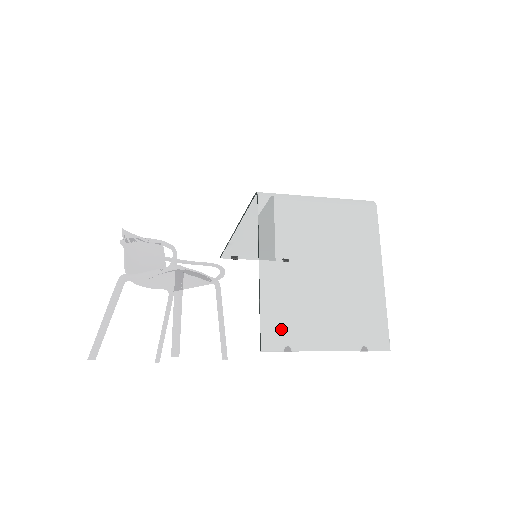
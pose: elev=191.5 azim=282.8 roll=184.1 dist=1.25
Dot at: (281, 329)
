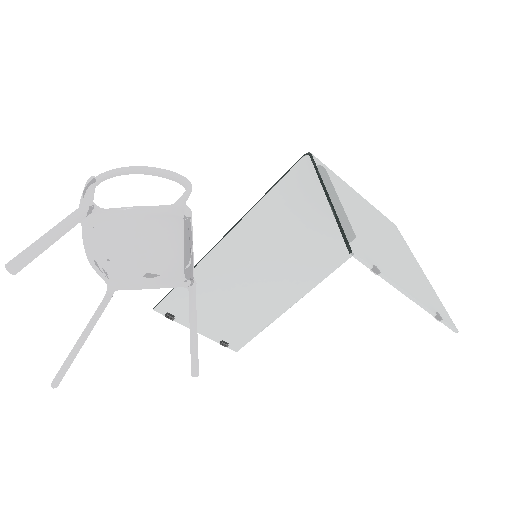
Dot at: (363, 248)
